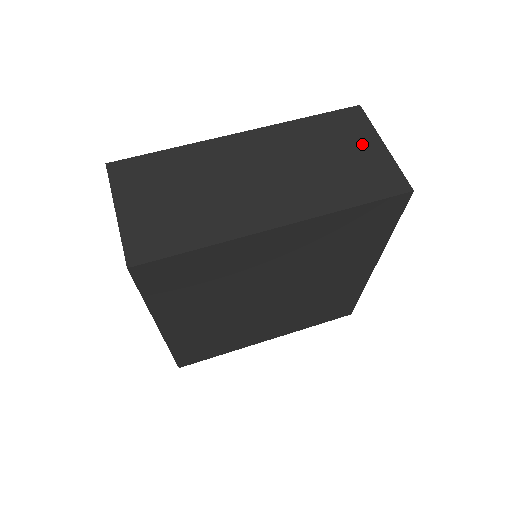
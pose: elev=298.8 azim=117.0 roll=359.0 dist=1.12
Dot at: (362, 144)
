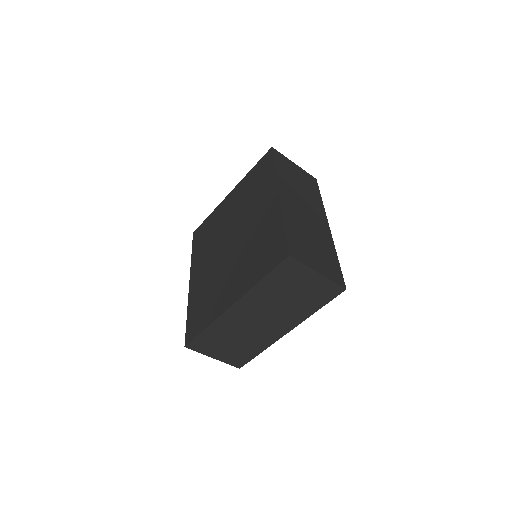
Dot at: (305, 279)
